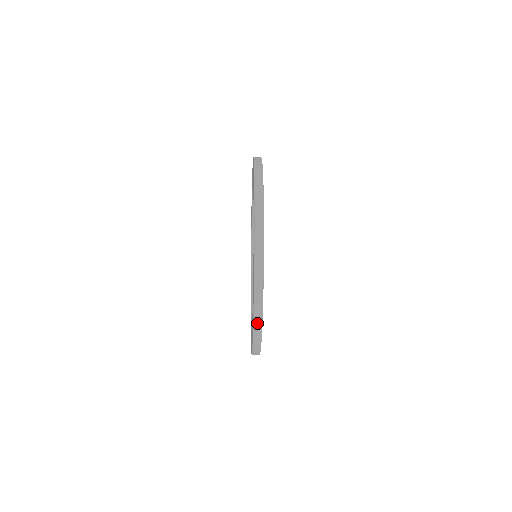
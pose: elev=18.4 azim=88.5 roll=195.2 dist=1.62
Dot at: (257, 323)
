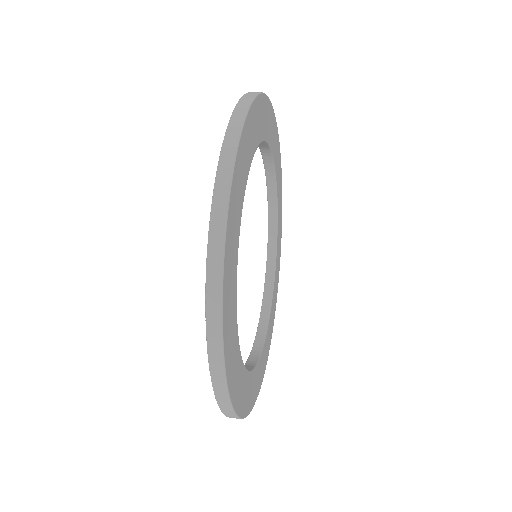
Dot at: (219, 389)
